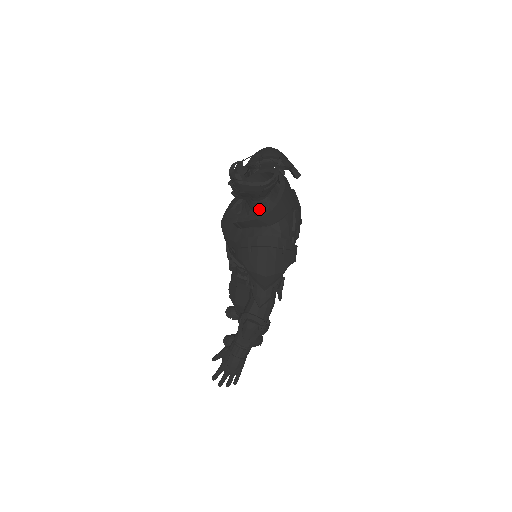
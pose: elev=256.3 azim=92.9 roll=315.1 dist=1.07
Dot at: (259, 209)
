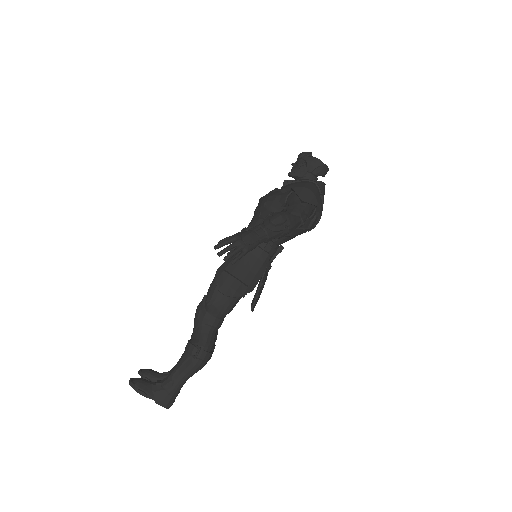
Dot at: occluded
